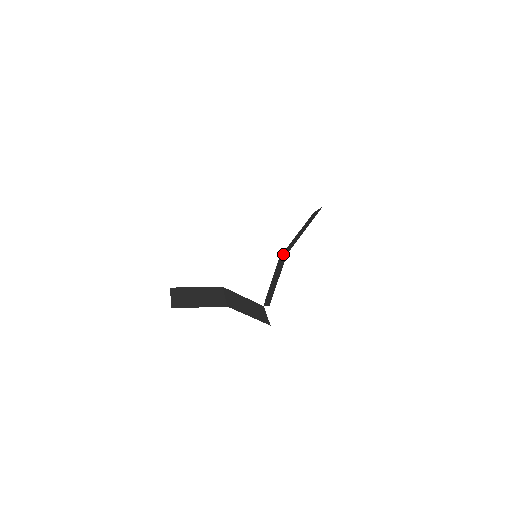
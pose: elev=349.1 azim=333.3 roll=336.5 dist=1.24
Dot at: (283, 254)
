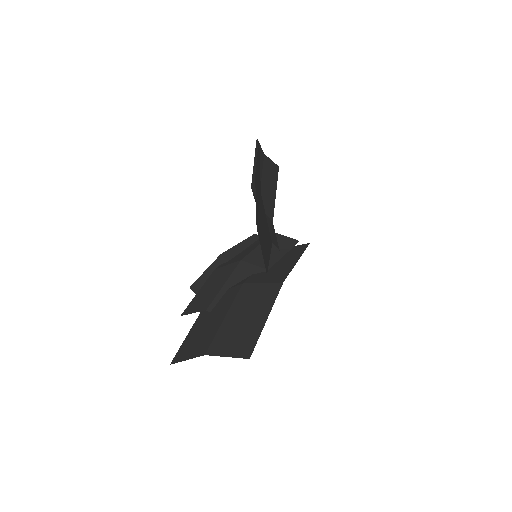
Dot at: occluded
